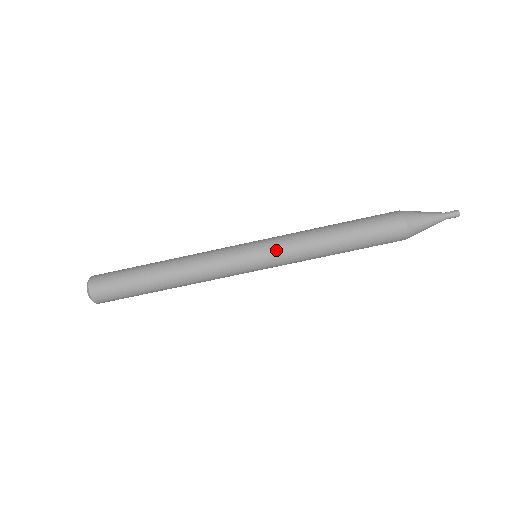
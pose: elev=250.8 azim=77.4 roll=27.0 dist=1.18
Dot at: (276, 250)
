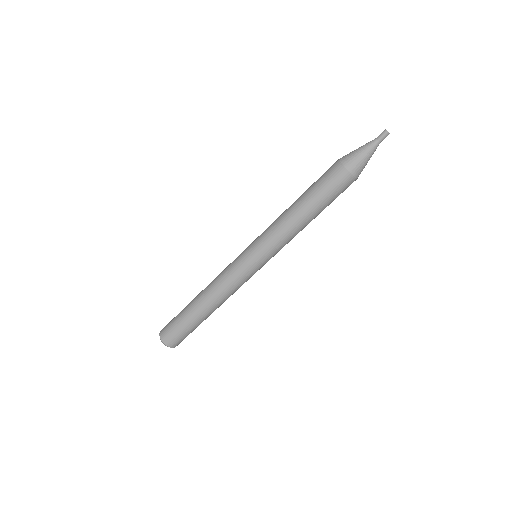
Dot at: (262, 243)
